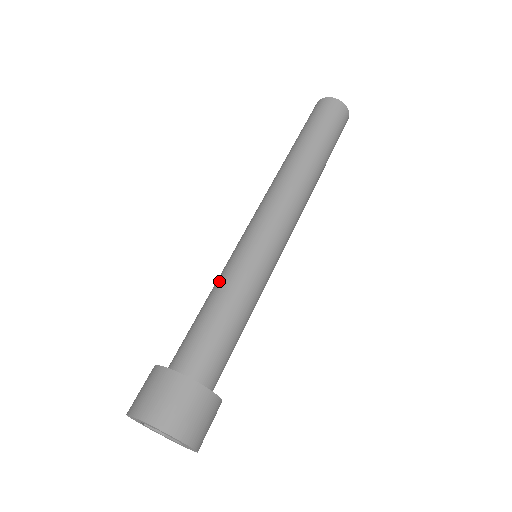
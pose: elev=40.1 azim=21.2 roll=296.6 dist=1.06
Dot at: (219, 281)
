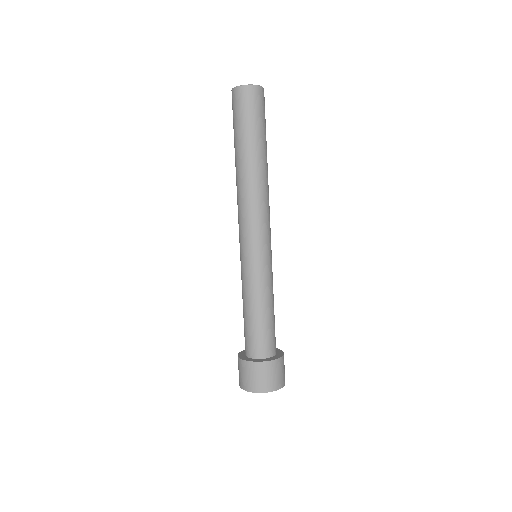
Dot at: (262, 292)
